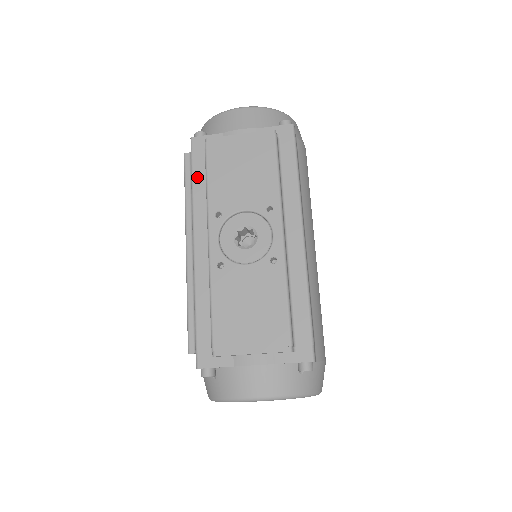
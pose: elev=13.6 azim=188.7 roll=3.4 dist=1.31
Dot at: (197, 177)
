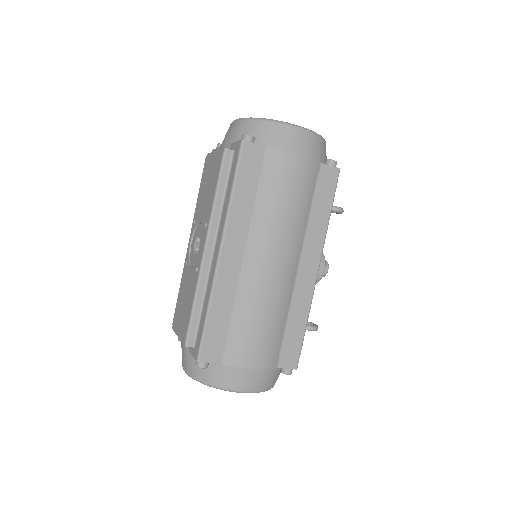
Dot at: occluded
